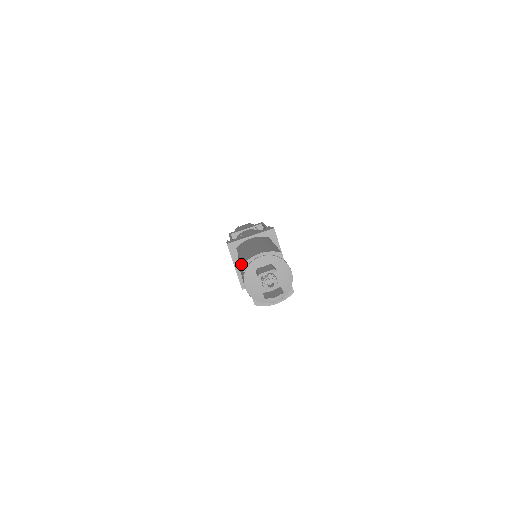
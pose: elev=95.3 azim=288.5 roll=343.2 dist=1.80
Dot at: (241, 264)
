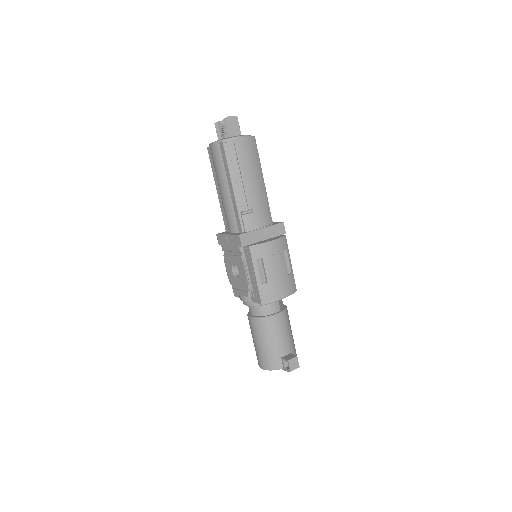
Dot at: (208, 152)
